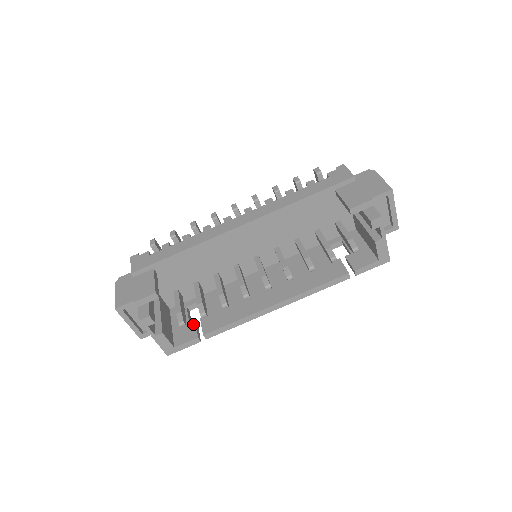
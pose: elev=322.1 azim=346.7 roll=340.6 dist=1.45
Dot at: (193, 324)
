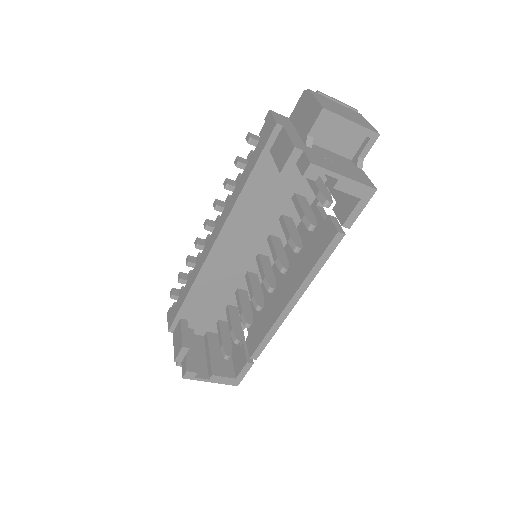
Dot at: (242, 348)
